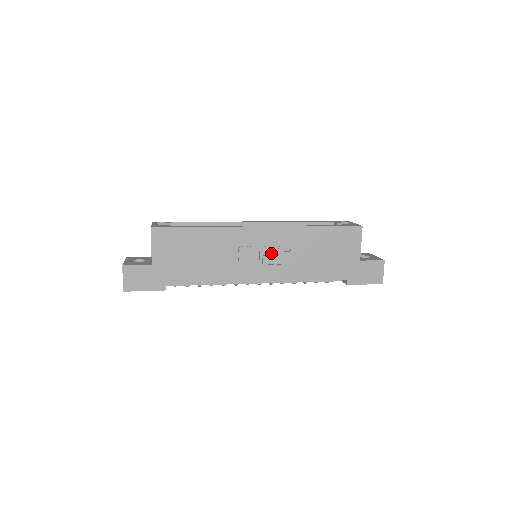
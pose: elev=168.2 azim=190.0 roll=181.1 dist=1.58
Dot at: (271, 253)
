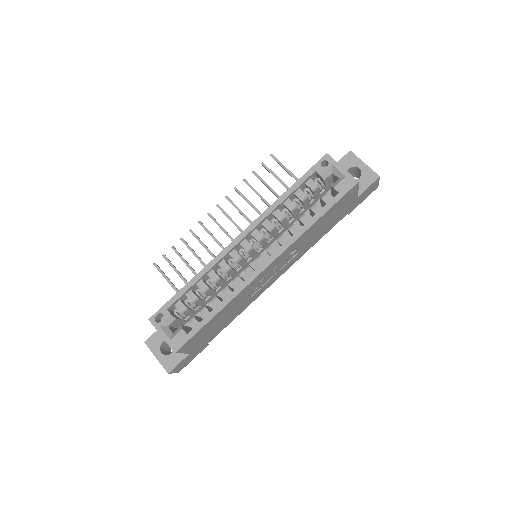
Dot at: (280, 264)
